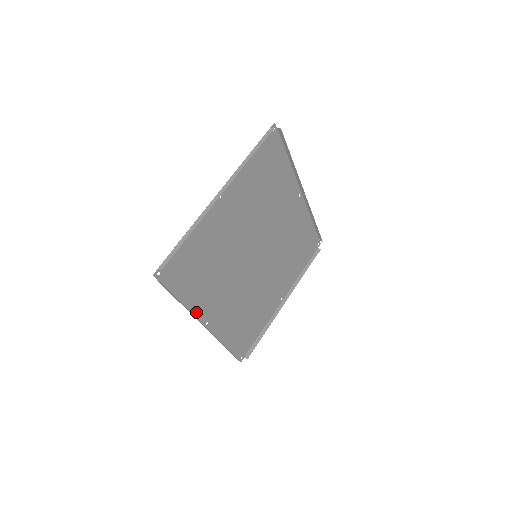
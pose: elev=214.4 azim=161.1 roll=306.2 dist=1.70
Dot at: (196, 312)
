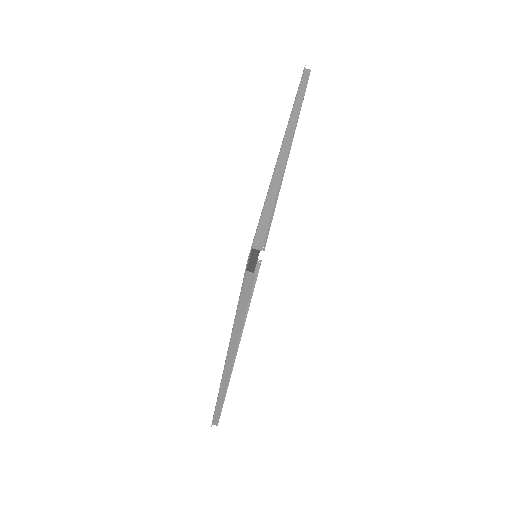
Dot at: occluded
